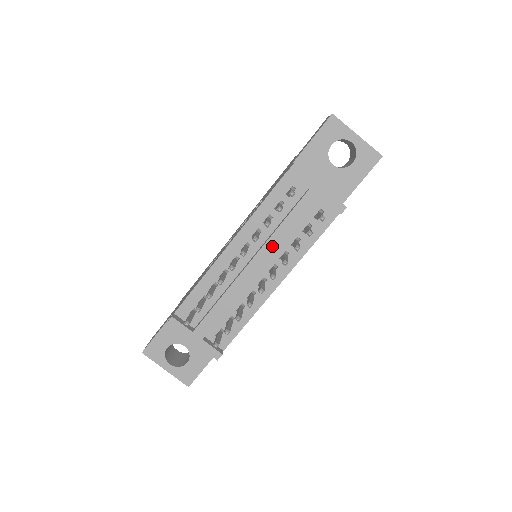
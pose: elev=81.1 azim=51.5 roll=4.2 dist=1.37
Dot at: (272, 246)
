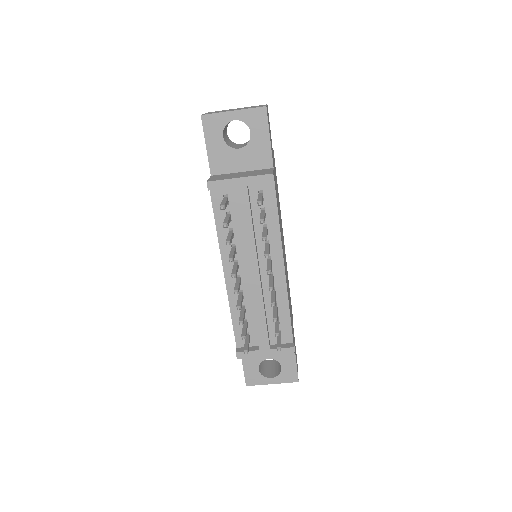
Dot at: (251, 249)
